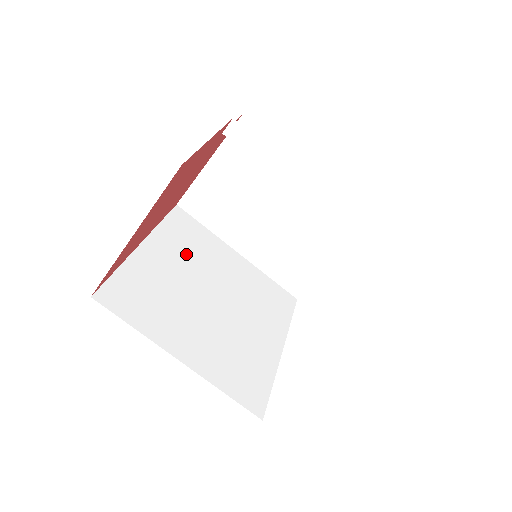
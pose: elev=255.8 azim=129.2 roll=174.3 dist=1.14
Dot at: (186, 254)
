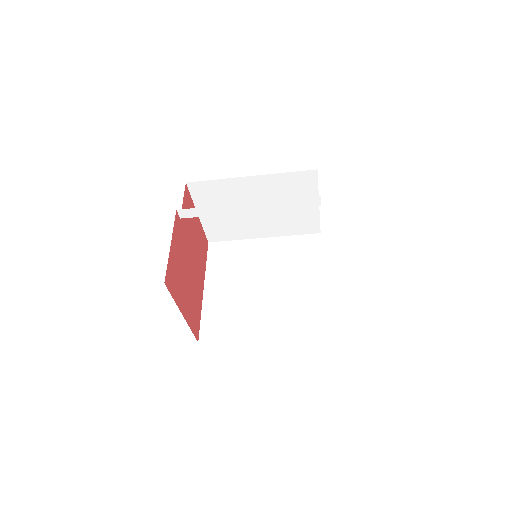
Dot at: (232, 271)
